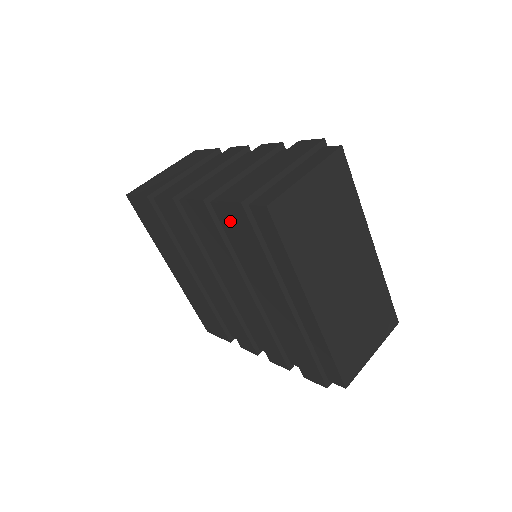
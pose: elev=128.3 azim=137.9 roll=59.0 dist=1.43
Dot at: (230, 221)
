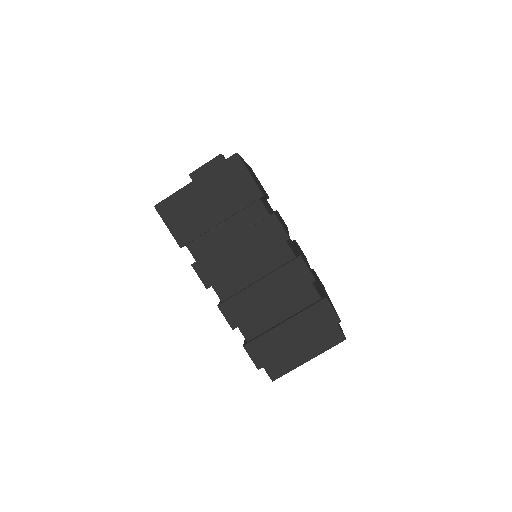
Dot at: occluded
